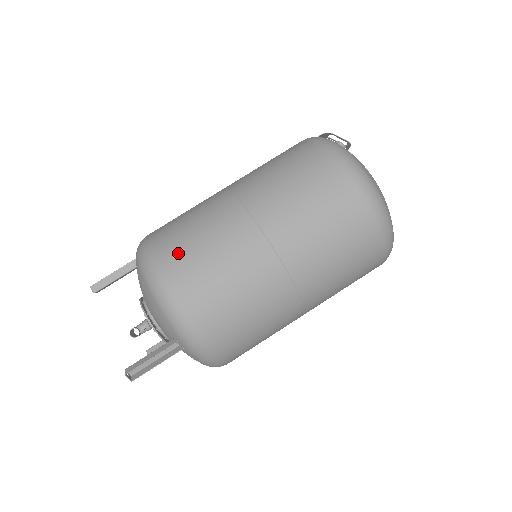
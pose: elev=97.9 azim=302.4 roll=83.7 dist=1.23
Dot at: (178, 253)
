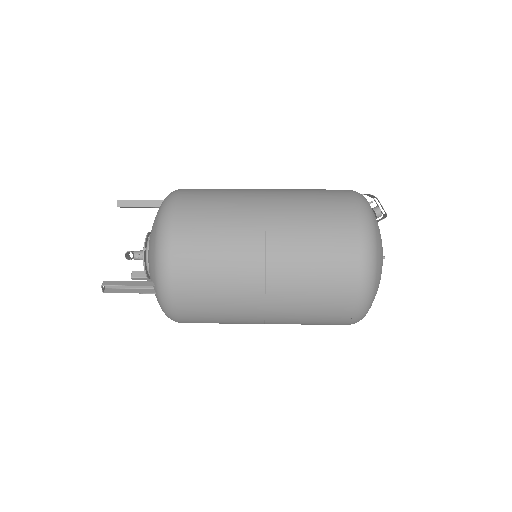
Dot at: (193, 222)
